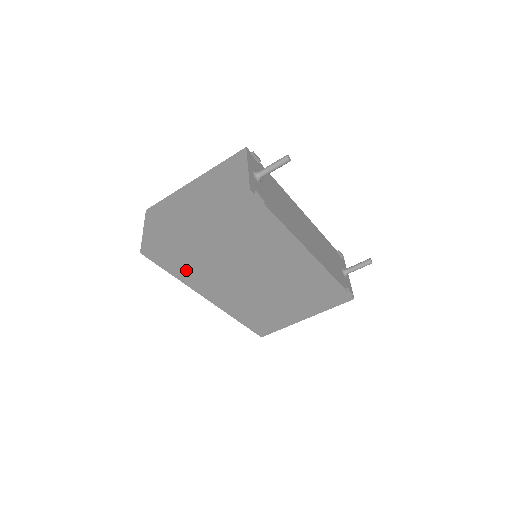
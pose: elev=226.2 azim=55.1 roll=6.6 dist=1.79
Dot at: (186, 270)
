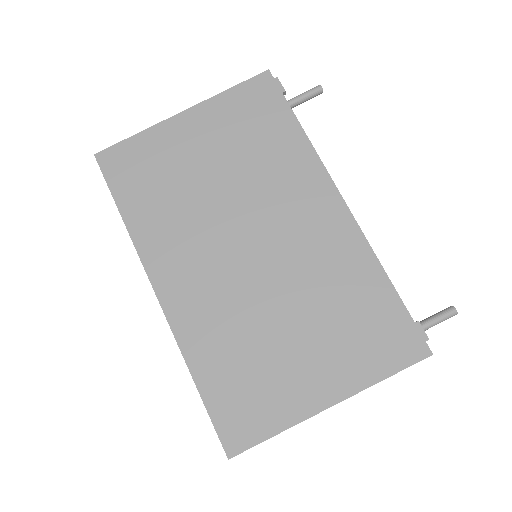
Dot at: (144, 204)
